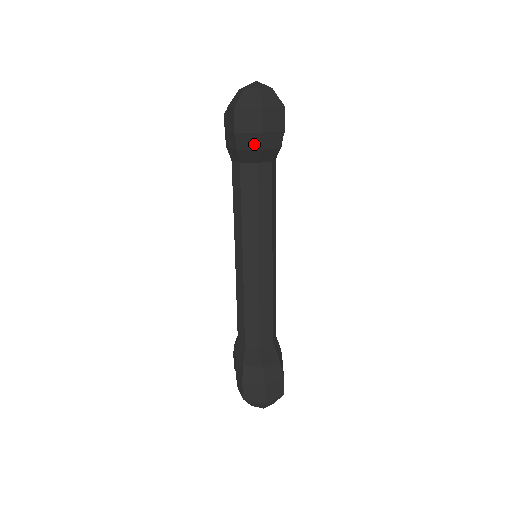
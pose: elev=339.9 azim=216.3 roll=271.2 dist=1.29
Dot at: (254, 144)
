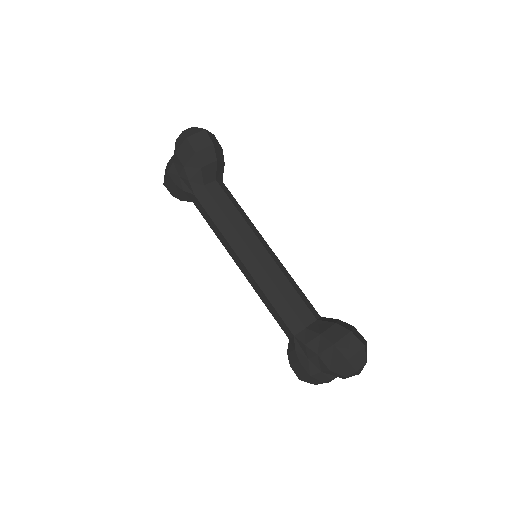
Dot at: (211, 157)
